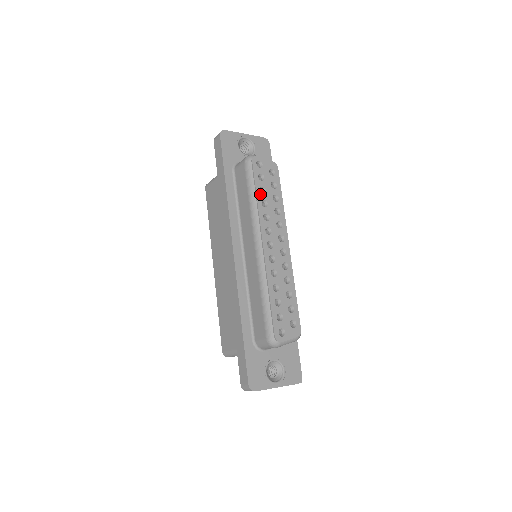
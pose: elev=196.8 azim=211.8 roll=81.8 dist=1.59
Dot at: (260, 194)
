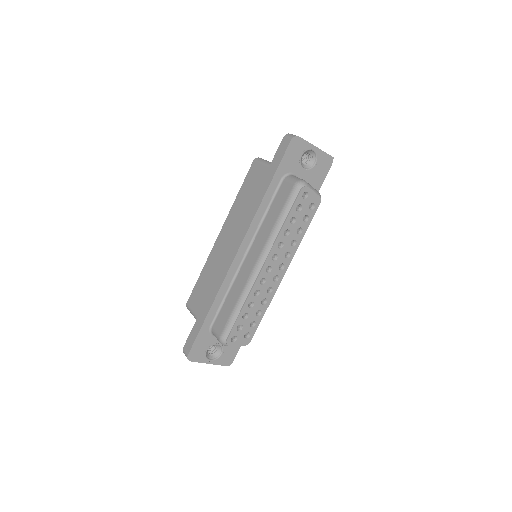
Dot at: (288, 223)
